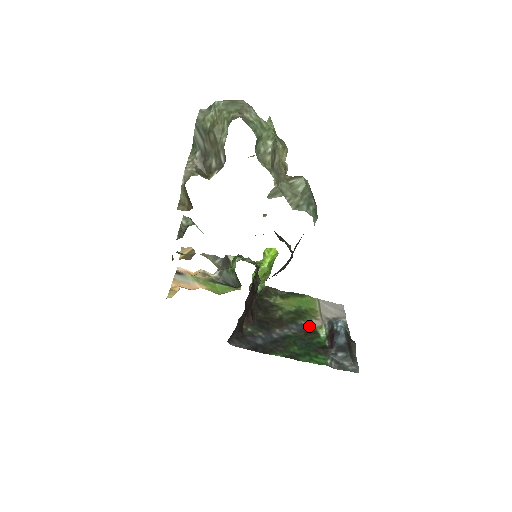
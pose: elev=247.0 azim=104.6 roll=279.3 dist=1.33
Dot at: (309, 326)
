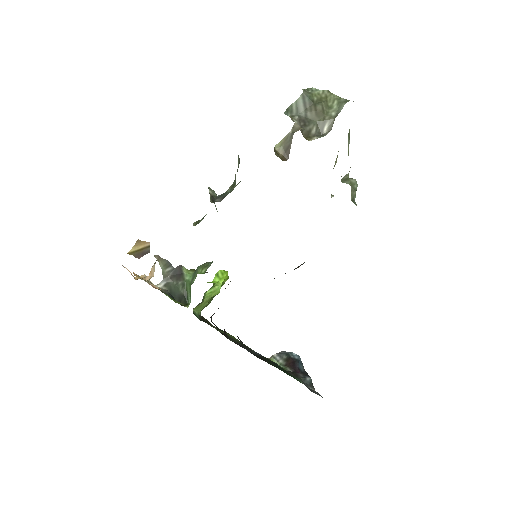
Dot at: occluded
